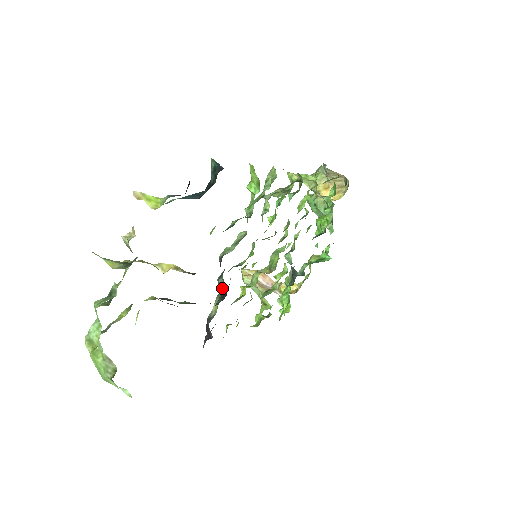
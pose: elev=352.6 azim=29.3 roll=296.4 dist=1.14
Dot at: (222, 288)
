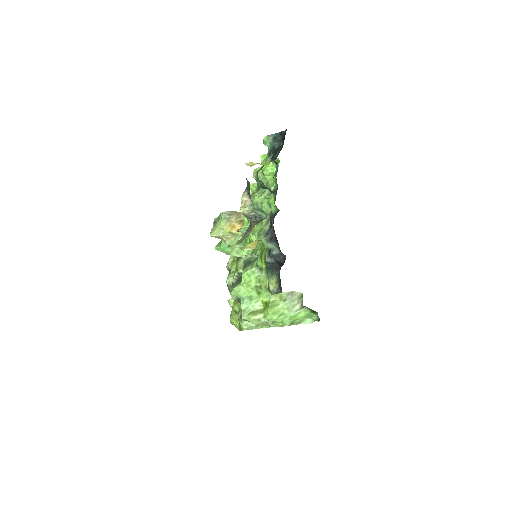
Dot at: (277, 258)
